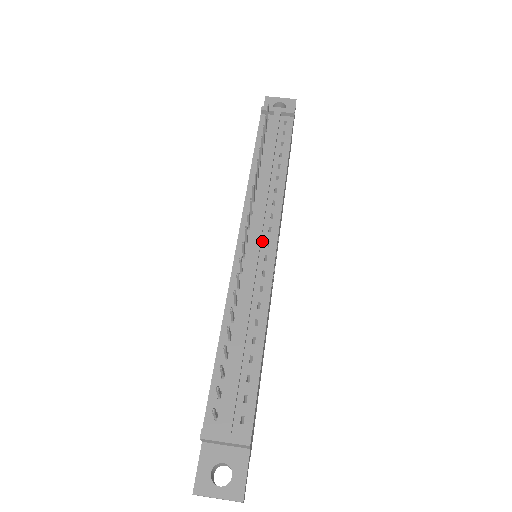
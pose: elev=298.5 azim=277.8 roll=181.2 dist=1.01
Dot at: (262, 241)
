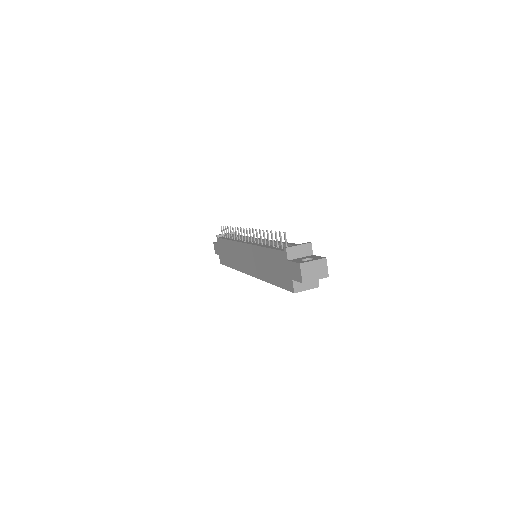
Dot at: occluded
